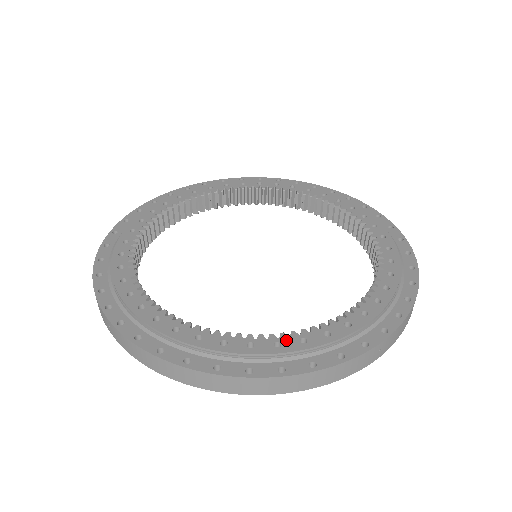
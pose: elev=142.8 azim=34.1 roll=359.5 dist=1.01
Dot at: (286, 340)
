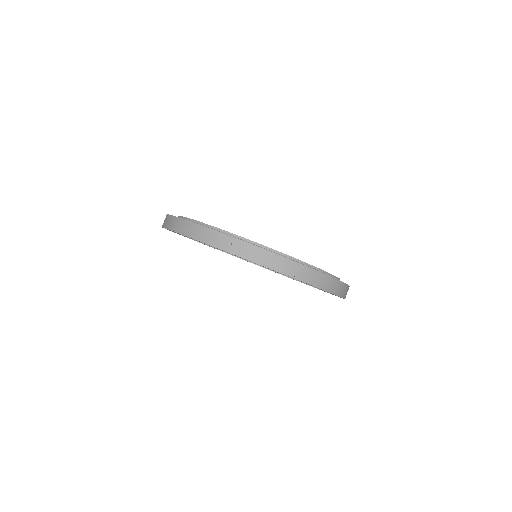
Dot at: occluded
